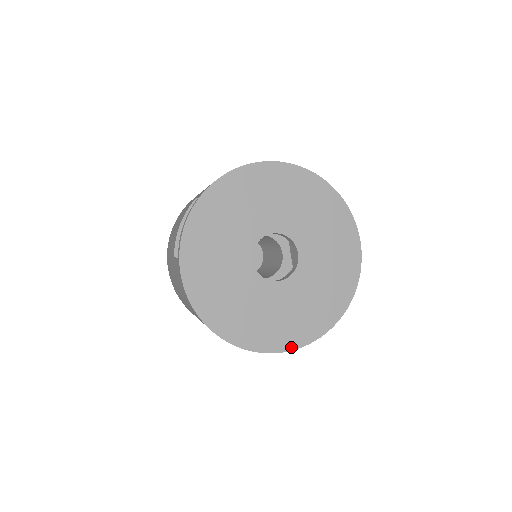
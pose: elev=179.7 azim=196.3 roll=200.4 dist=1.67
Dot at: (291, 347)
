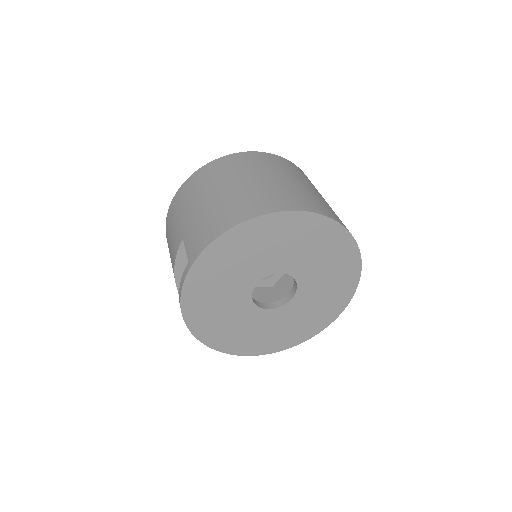
Dot at: (299, 342)
